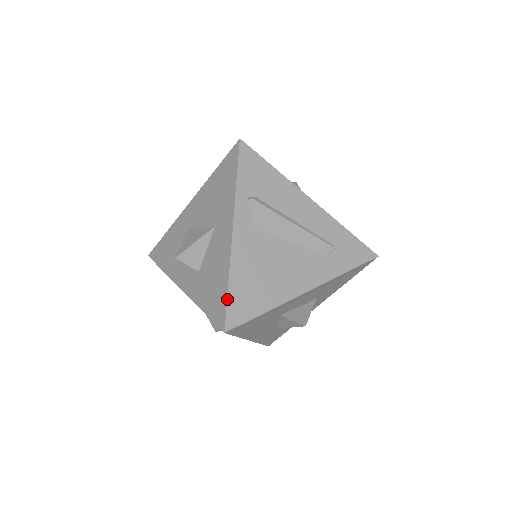
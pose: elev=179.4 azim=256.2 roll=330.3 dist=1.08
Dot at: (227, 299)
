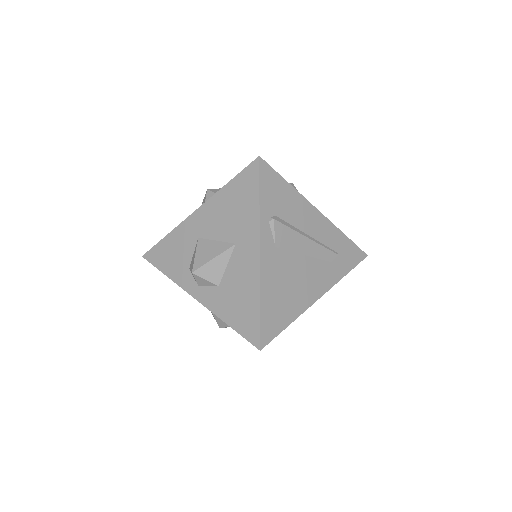
Dot at: (260, 320)
